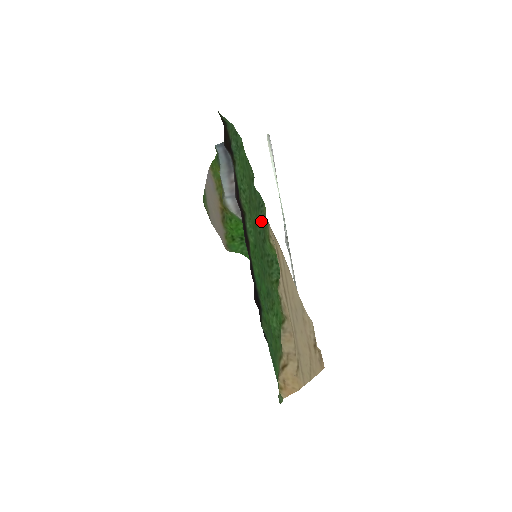
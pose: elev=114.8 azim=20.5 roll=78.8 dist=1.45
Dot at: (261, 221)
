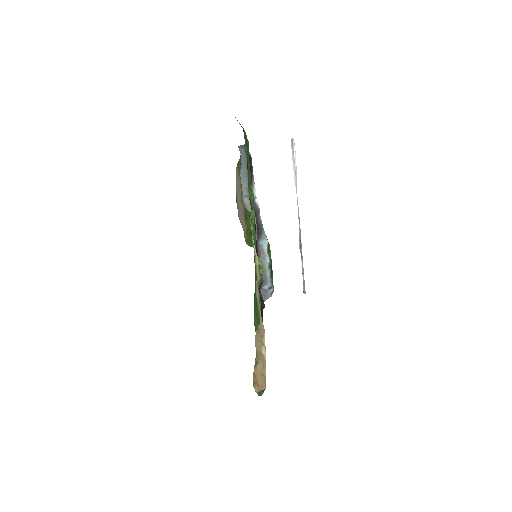
Dot at: occluded
